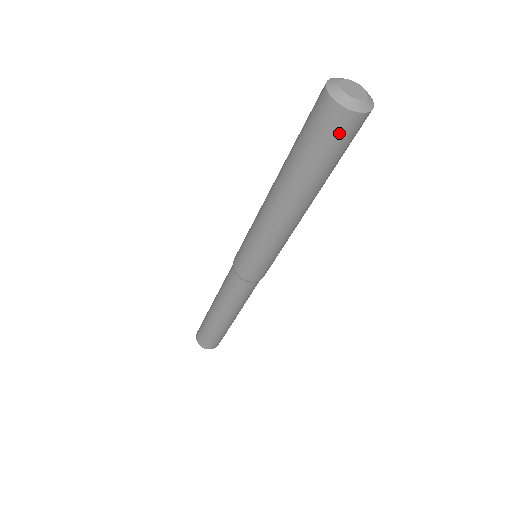
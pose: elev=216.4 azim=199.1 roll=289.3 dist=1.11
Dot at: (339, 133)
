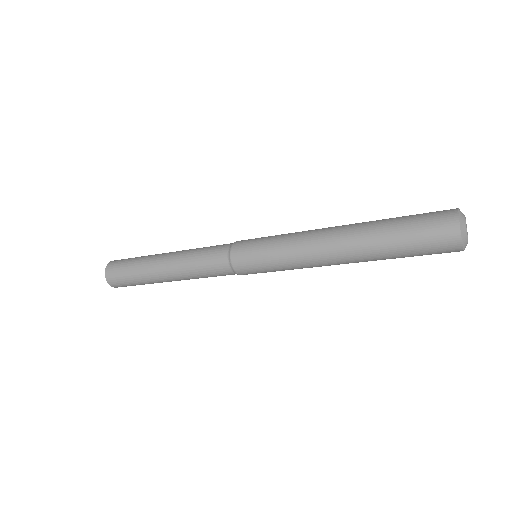
Dot at: occluded
